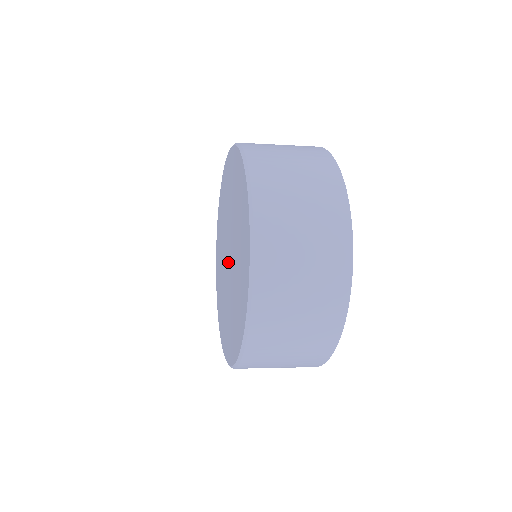
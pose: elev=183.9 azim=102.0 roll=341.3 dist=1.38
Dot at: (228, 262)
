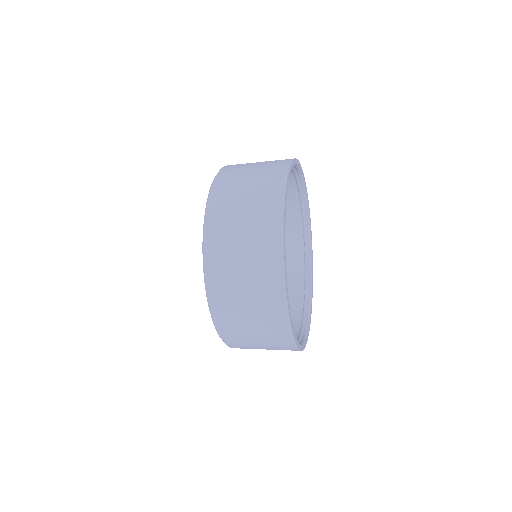
Dot at: occluded
